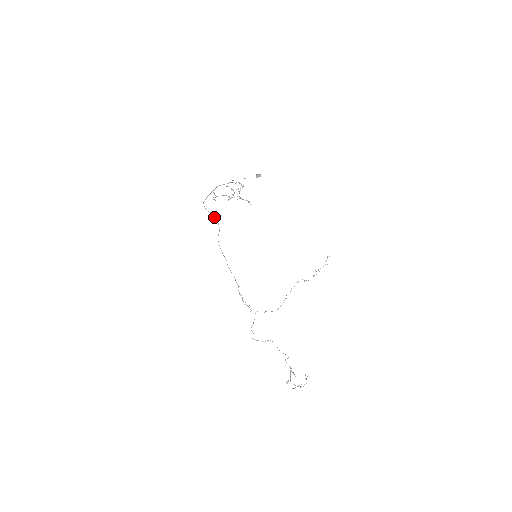
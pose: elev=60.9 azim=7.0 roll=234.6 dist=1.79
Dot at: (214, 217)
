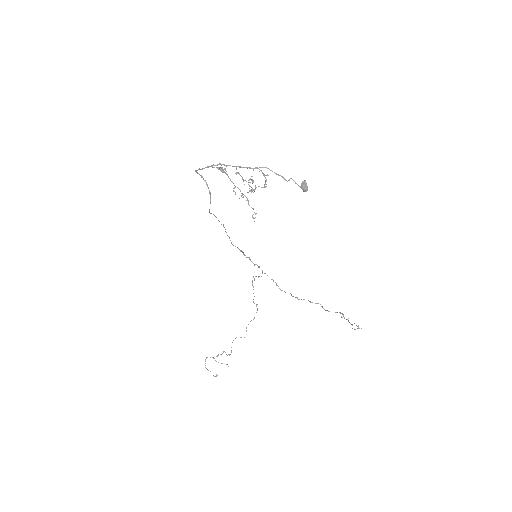
Dot at: (209, 191)
